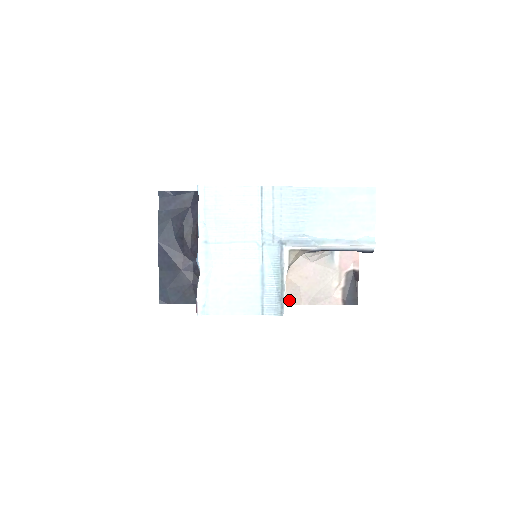
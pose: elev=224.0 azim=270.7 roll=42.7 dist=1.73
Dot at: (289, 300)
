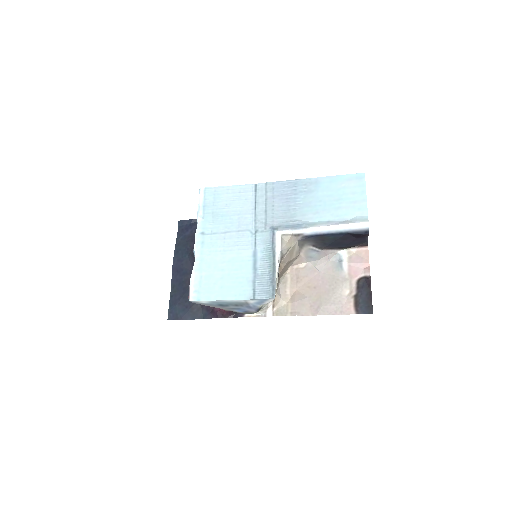
Dot at: (296, 310)
